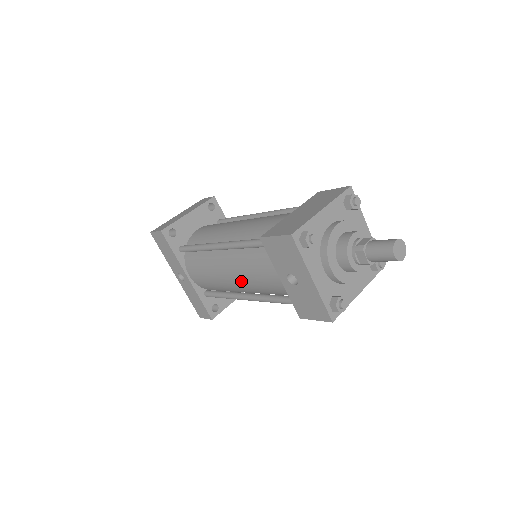
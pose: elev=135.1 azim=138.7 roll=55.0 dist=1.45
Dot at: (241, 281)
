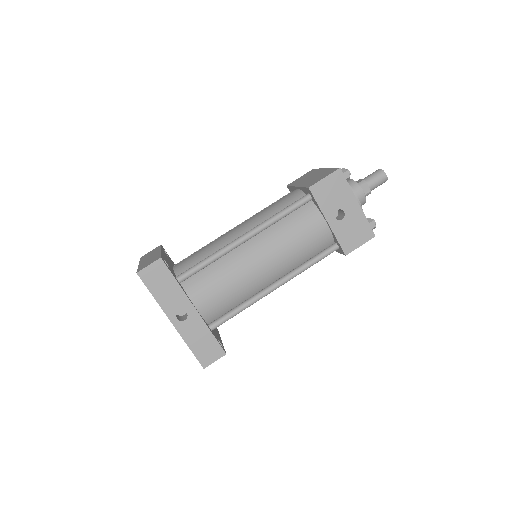
Dot at: (277, 260)
